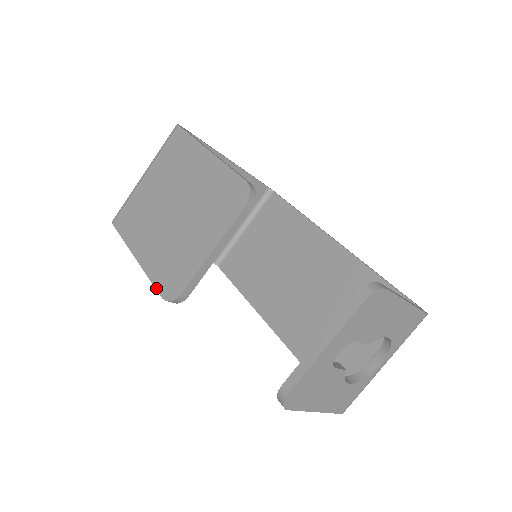
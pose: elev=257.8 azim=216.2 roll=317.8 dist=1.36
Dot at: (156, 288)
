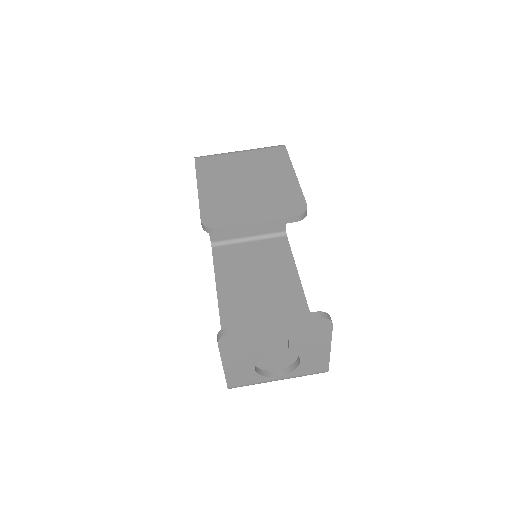
Dot at: (201, 213)
